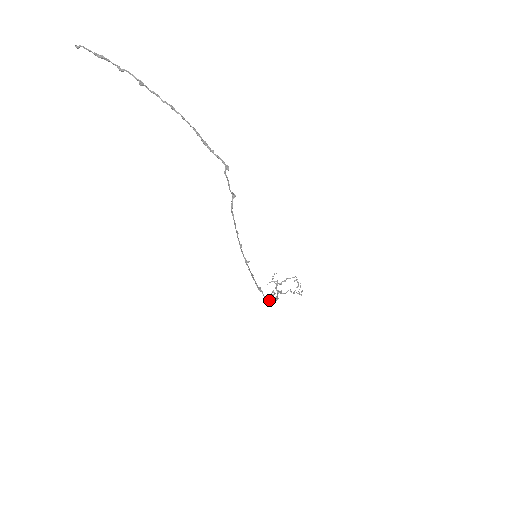
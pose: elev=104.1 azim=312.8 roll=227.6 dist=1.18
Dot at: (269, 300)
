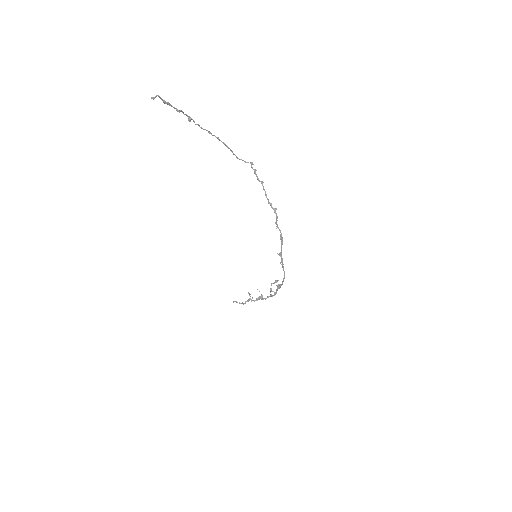
Dot at: (278, 286)
